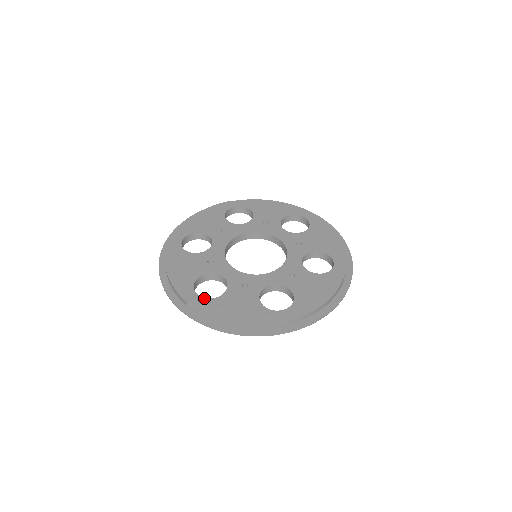
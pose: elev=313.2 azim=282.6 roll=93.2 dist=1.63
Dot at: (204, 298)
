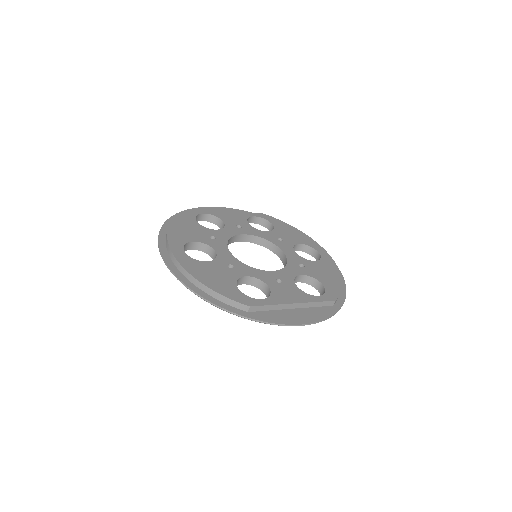
Dot at: (260, 299)
